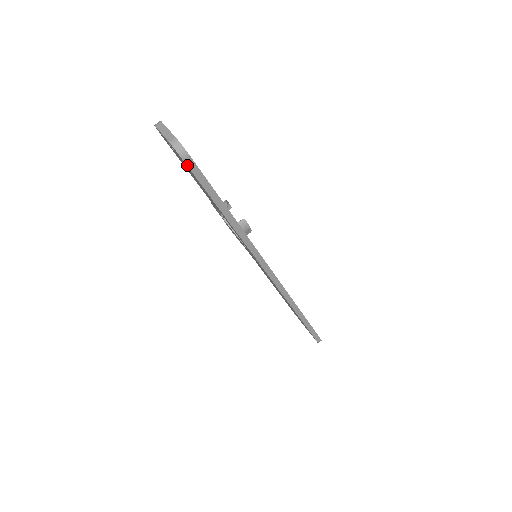
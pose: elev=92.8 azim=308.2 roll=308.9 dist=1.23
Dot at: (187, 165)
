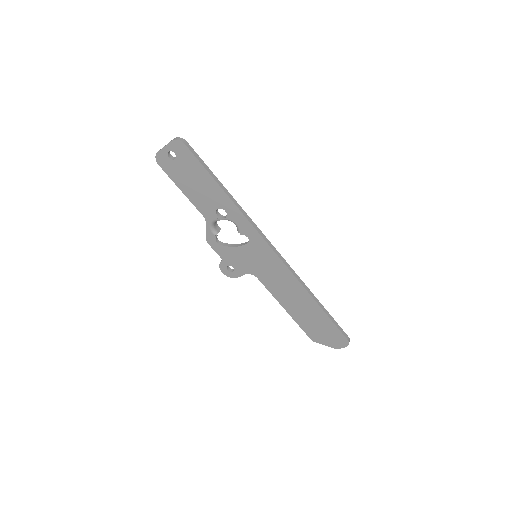
Dot at: (188, 148)
